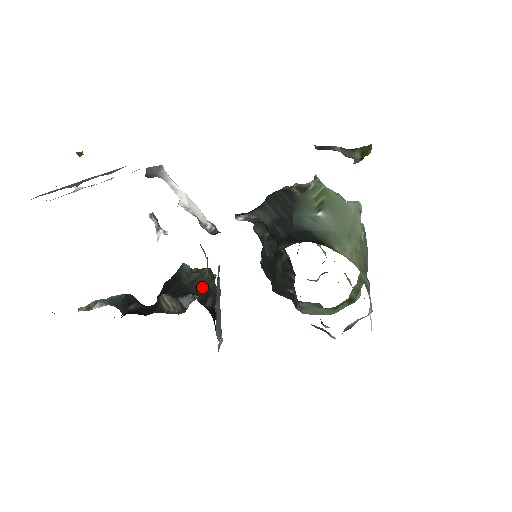
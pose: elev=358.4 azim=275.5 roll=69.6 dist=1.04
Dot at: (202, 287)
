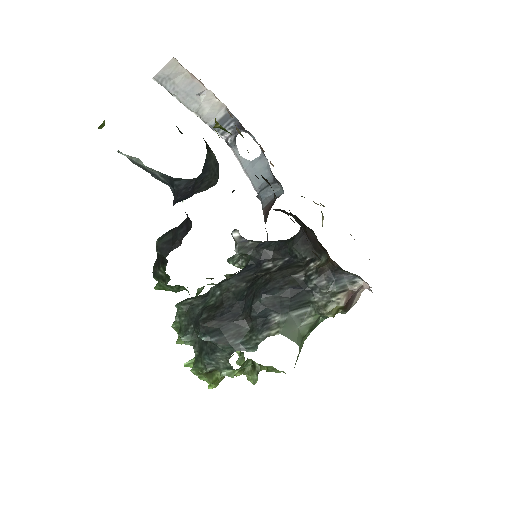
Dot at: occluded
